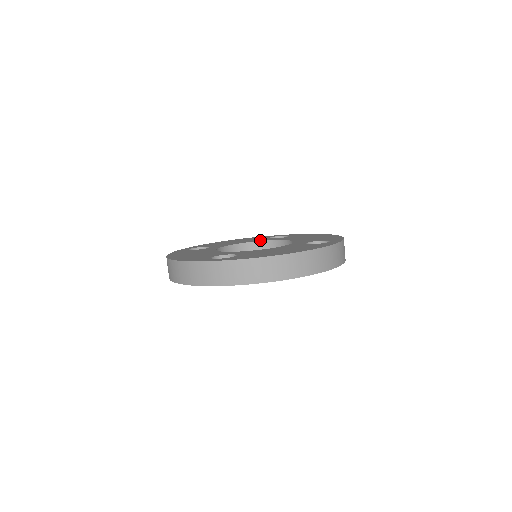
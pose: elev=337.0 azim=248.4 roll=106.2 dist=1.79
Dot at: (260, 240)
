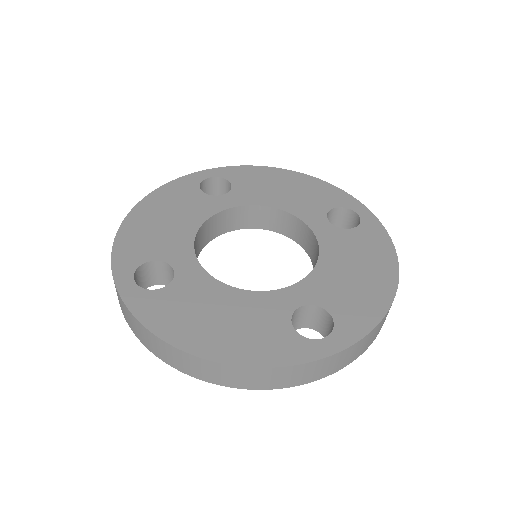
Dot at: (212, 209)
